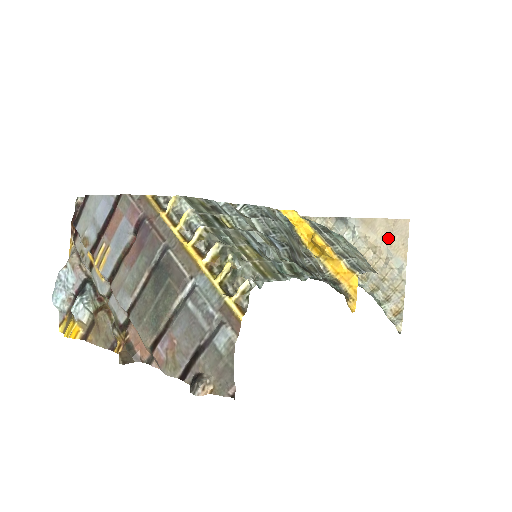
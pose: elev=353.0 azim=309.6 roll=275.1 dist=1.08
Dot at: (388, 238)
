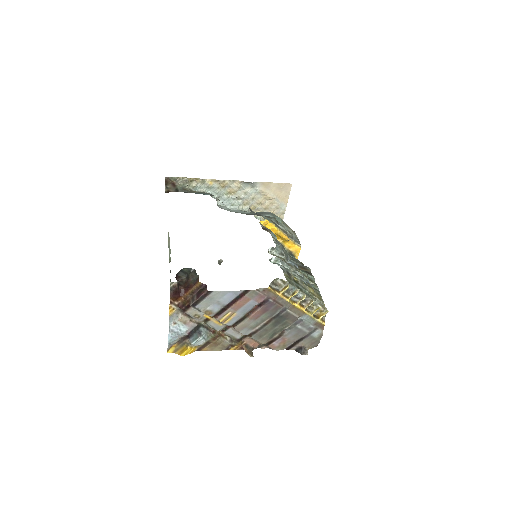
Dot at: (278, 193)
